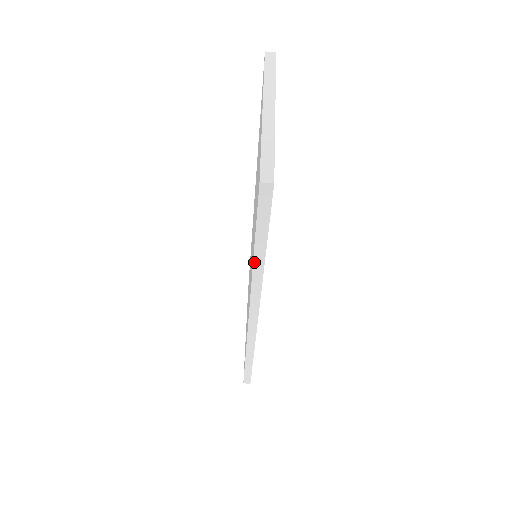
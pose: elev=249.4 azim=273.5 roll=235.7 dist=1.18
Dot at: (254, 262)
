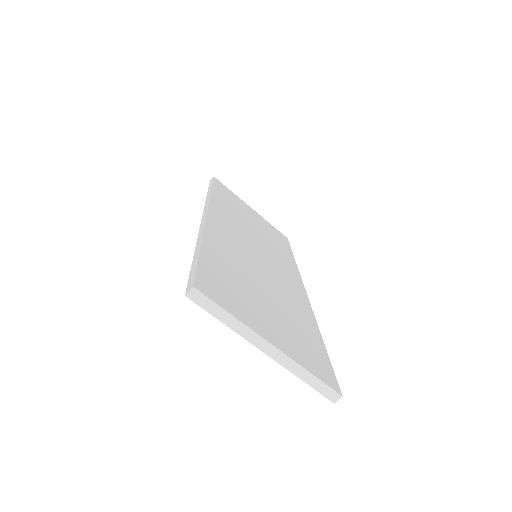
Dot at: occluded
